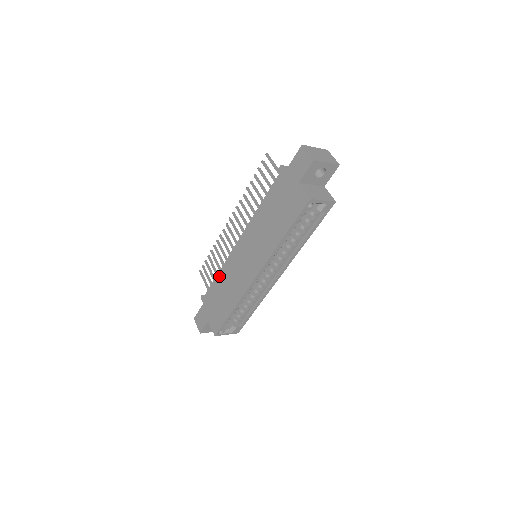
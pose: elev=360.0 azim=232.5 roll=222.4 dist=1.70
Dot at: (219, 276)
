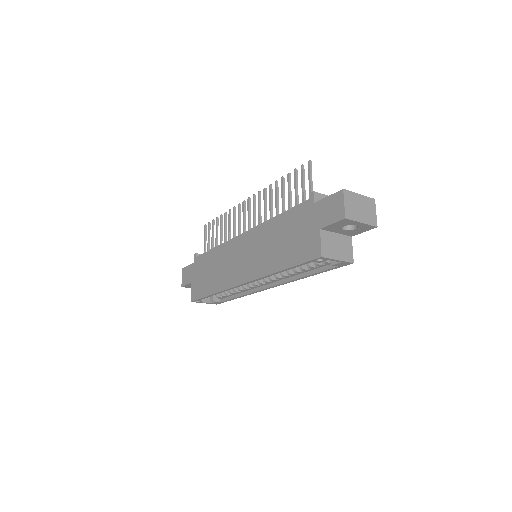
Dot at: (215, 251)
